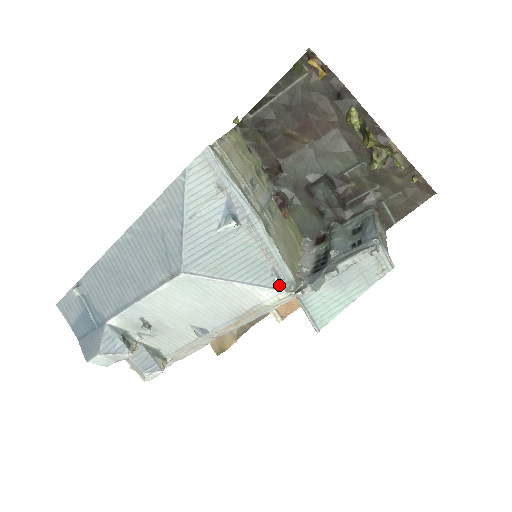
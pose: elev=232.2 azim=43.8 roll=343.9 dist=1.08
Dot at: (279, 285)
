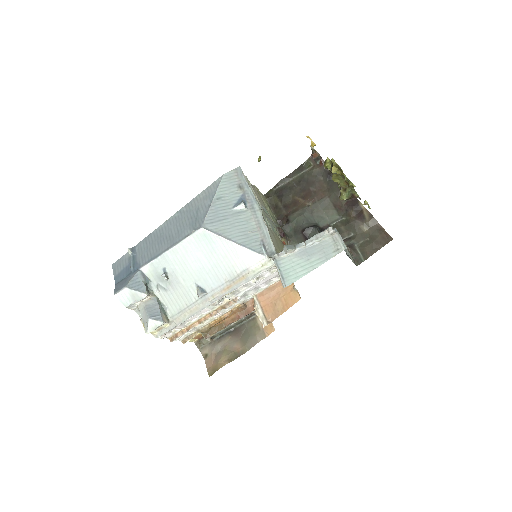
Dot at: (264, 251)
